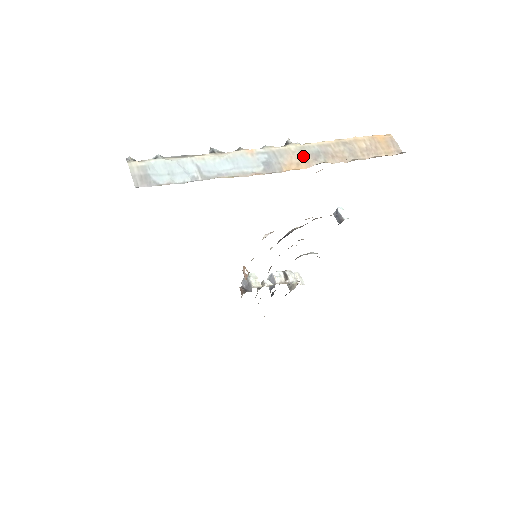
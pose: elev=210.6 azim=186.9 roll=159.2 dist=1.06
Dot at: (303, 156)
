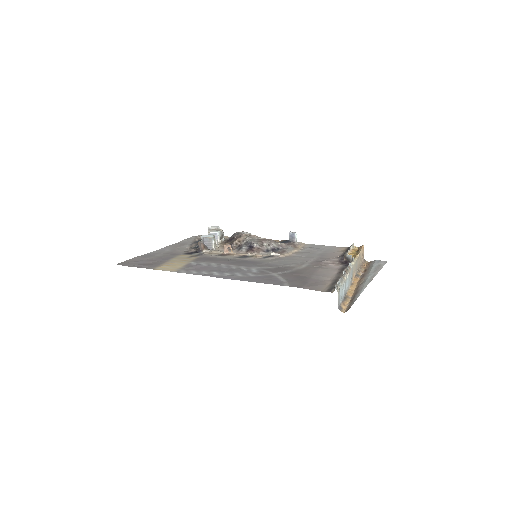
Dot at: (355, 270)
